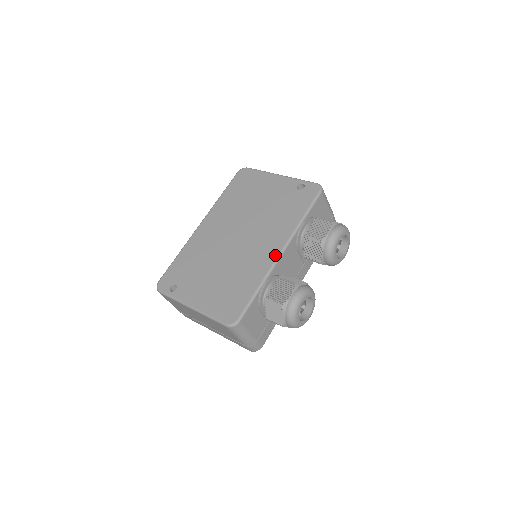
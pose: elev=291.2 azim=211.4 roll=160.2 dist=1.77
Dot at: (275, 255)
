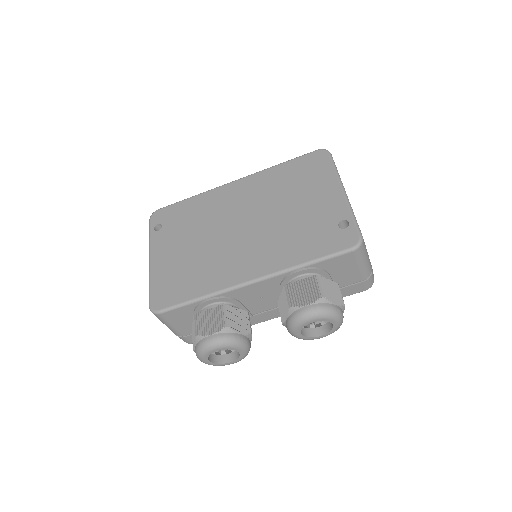
Dot at: (244, 279)
